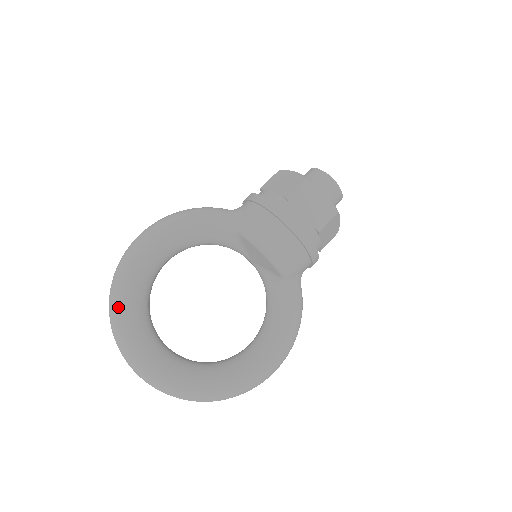
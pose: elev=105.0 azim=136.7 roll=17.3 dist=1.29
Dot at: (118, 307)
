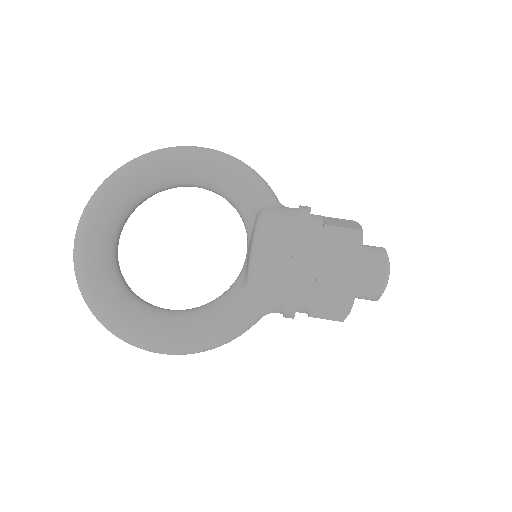
Dot at: (126, 167)
